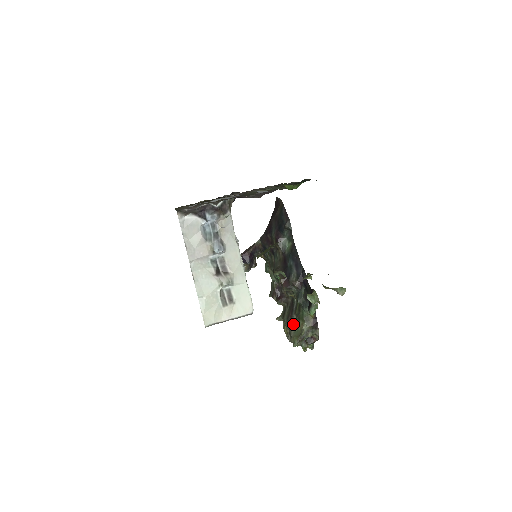
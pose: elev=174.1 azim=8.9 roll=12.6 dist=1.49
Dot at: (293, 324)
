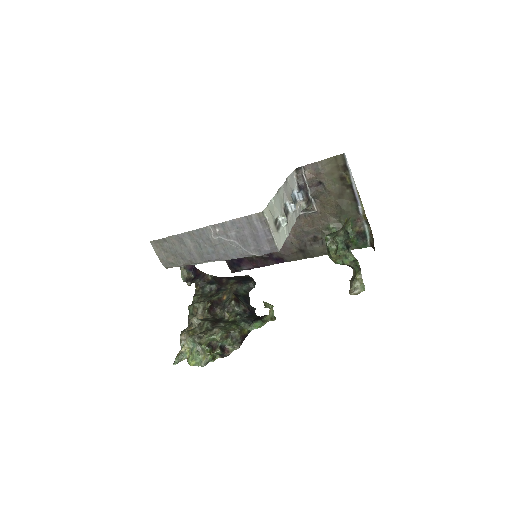
Dot at: (219, 326)
